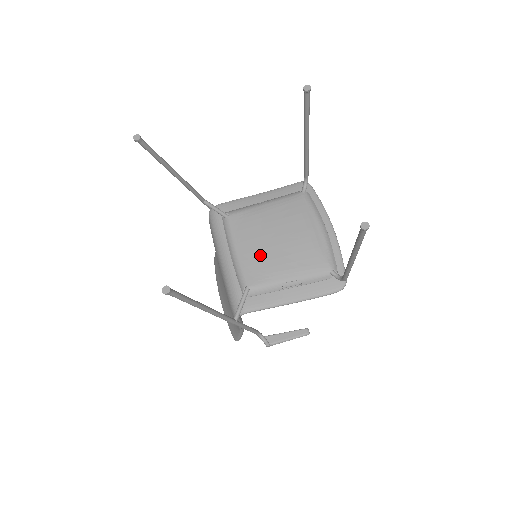
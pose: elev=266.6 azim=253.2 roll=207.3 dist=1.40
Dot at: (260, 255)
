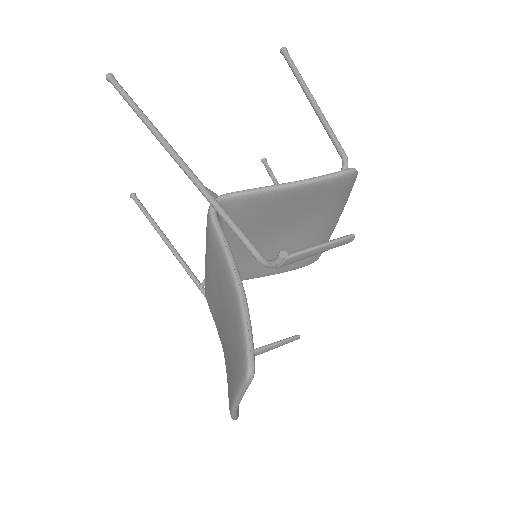
Dot at: occluded
